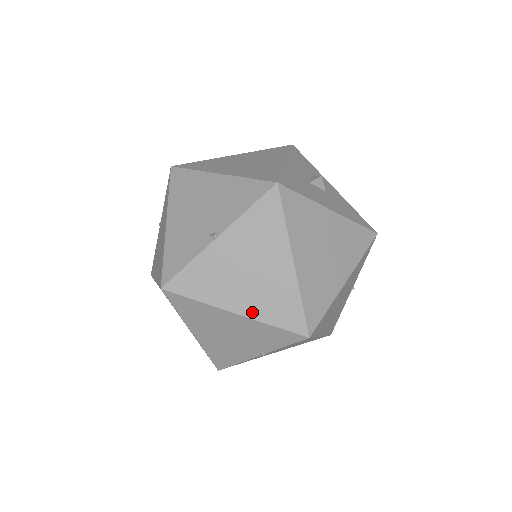
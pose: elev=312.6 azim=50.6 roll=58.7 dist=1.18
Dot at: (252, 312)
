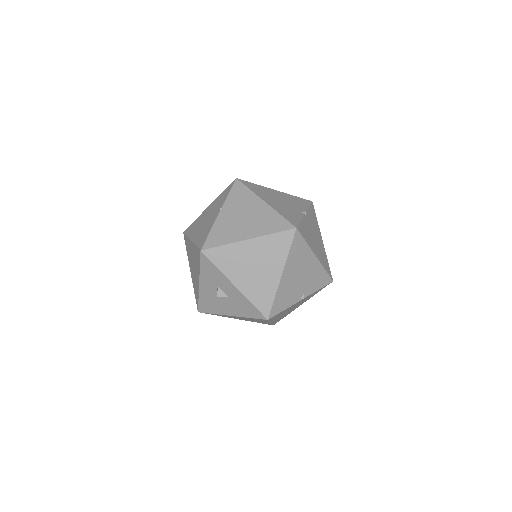
Dot at: occluded
